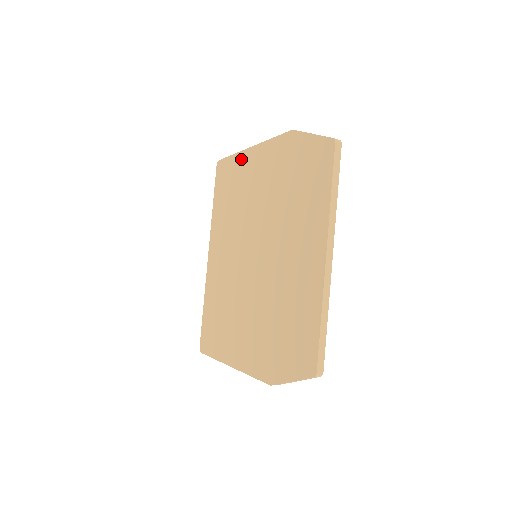
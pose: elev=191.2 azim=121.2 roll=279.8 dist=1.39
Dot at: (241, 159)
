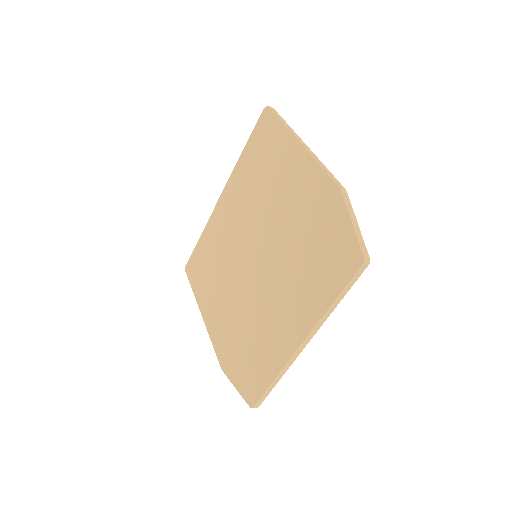
Dot at: (286, 141)
